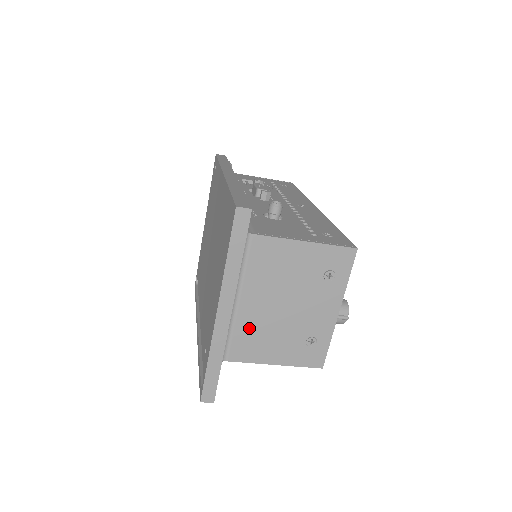
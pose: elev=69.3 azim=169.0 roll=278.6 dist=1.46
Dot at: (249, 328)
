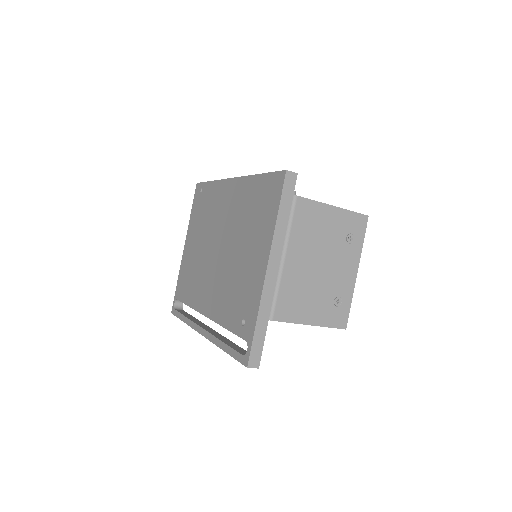
Dot at: (291, 286)
